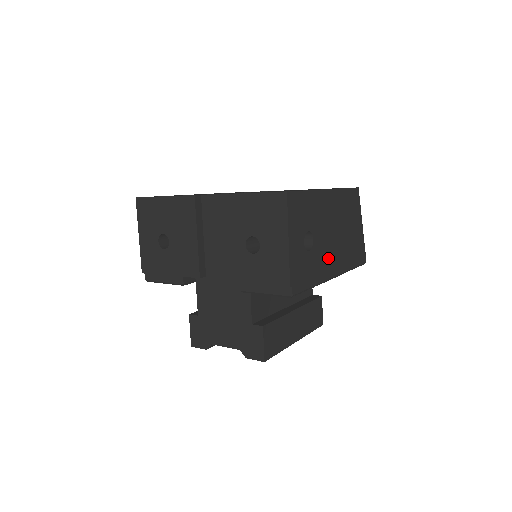
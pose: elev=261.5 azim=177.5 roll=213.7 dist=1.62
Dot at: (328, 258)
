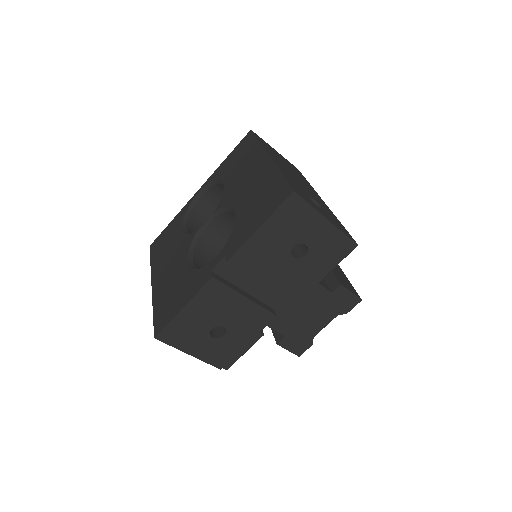
Dot at: occluded
